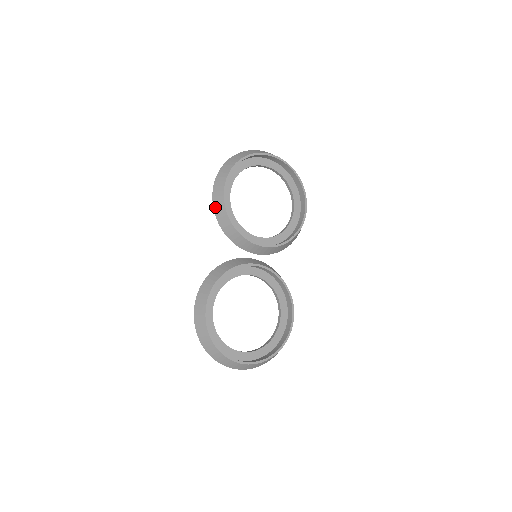
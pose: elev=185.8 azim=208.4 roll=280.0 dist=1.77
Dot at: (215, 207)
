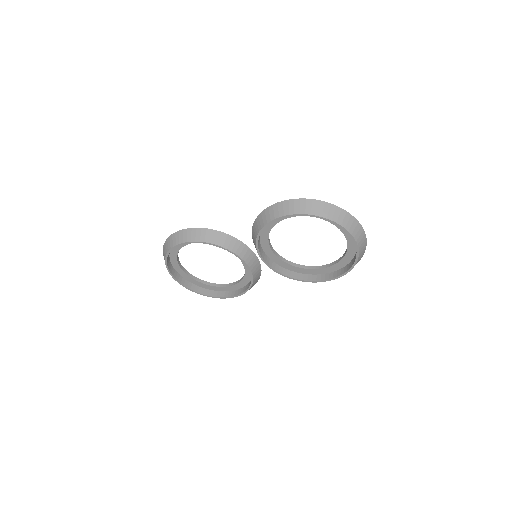
Dot at: (265, 211)
